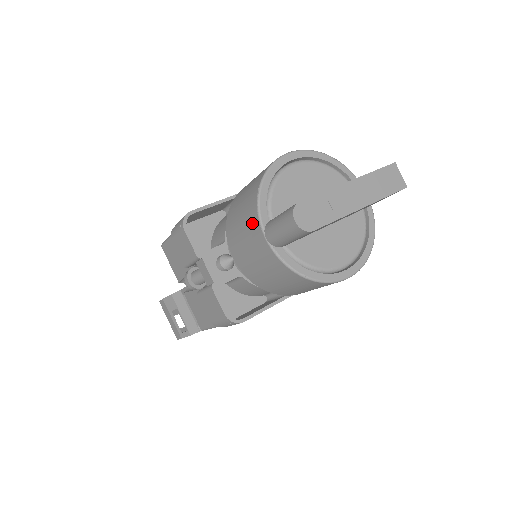
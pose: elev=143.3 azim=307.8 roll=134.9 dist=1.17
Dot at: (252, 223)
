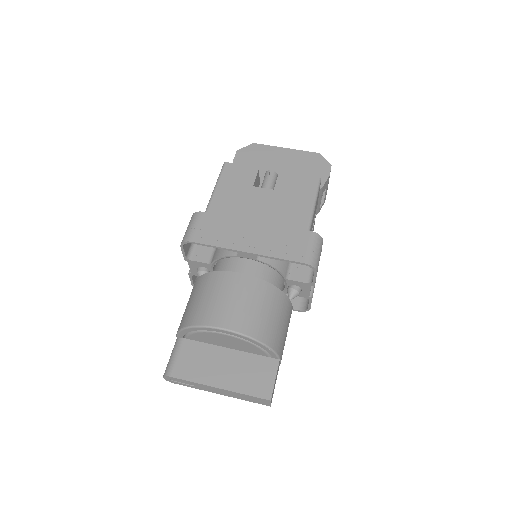
Dot at: occluded
